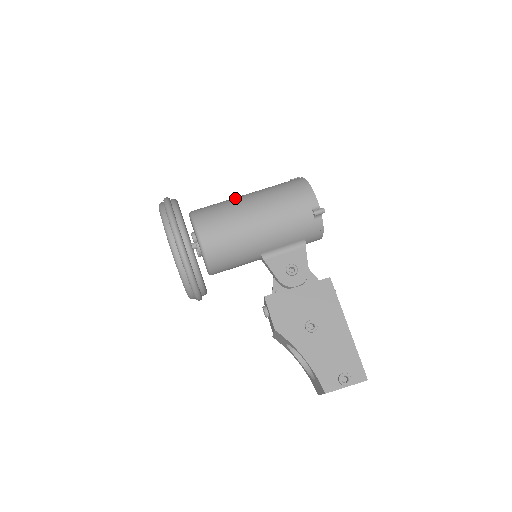
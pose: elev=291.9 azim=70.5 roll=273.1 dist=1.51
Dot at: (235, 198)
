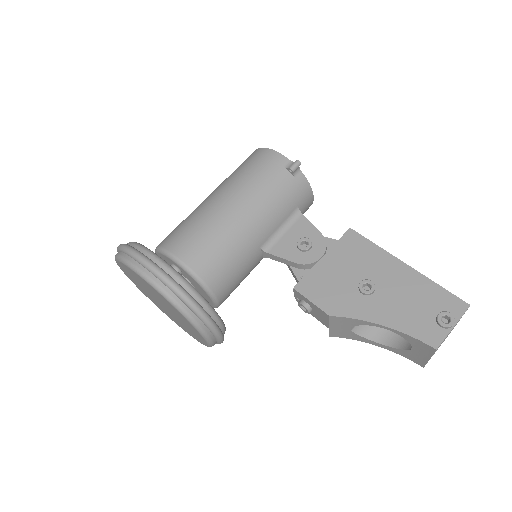
Dot at: occluded
